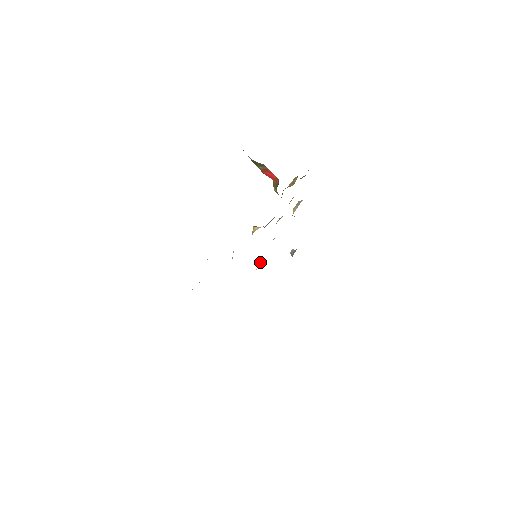
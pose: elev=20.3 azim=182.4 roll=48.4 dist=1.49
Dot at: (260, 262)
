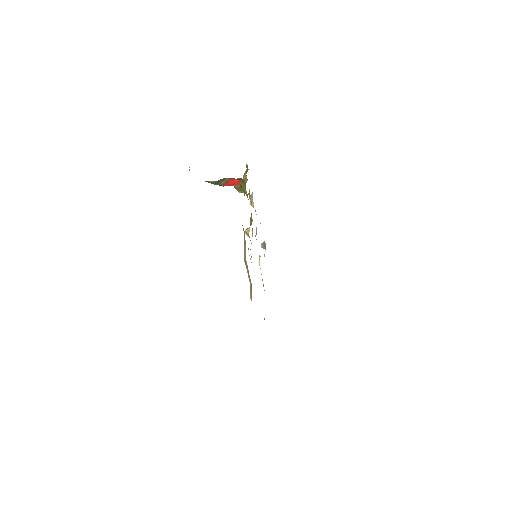
Dot at: occluded
